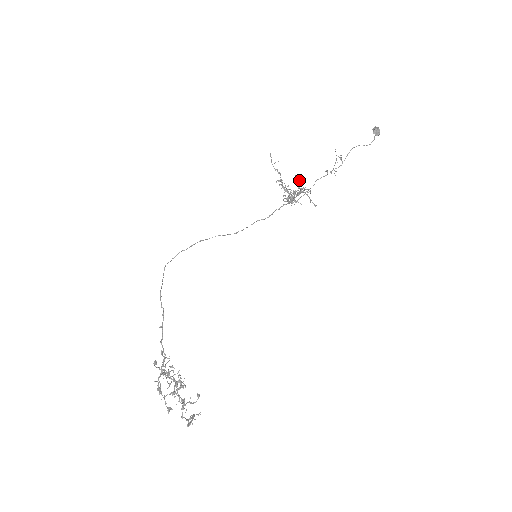
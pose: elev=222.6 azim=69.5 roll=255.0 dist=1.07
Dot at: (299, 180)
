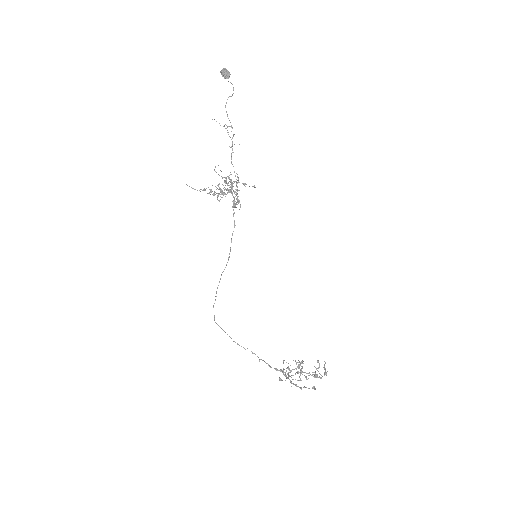
Dot at: occluded
